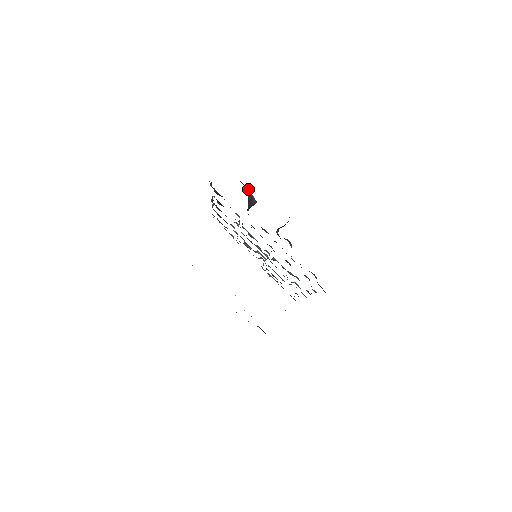
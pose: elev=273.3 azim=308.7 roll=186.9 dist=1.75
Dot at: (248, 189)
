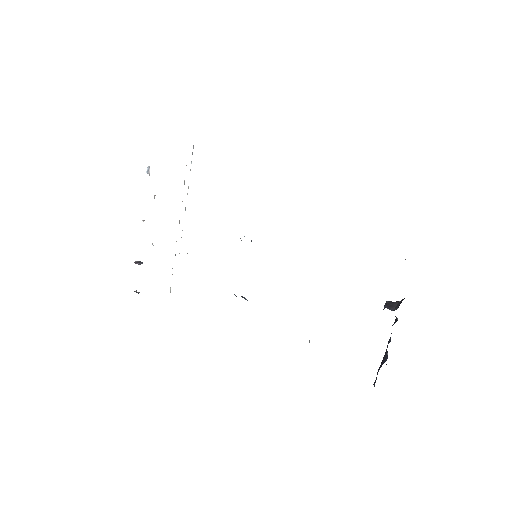
Dot at: occluded
